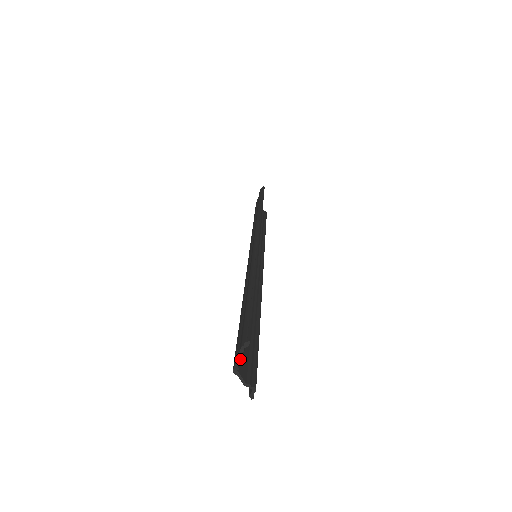
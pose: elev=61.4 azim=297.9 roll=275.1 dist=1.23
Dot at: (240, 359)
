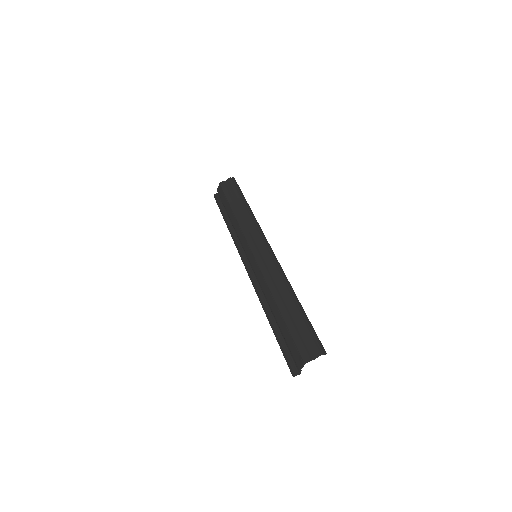
Dot at: (314, 359)
